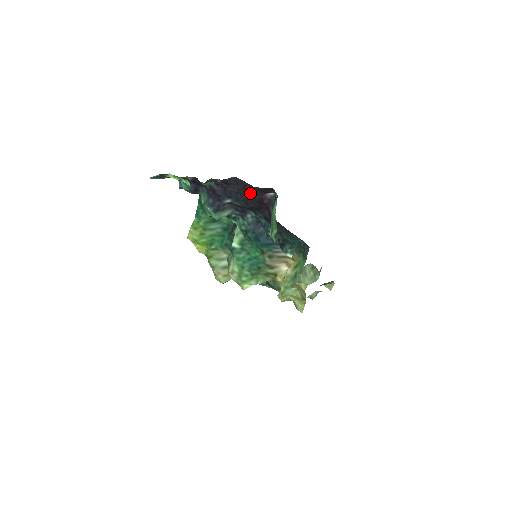
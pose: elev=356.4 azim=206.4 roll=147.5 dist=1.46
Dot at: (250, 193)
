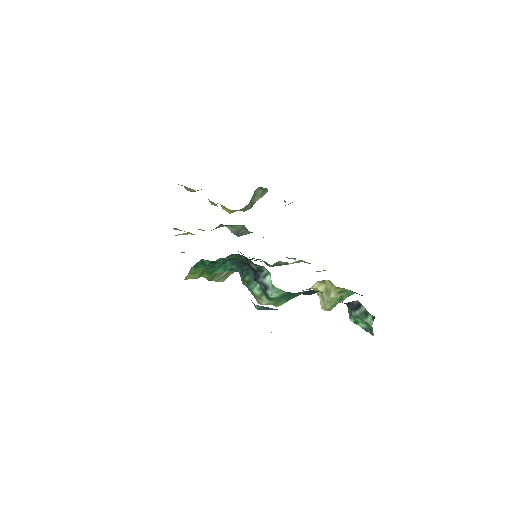
Dot at: occluded
